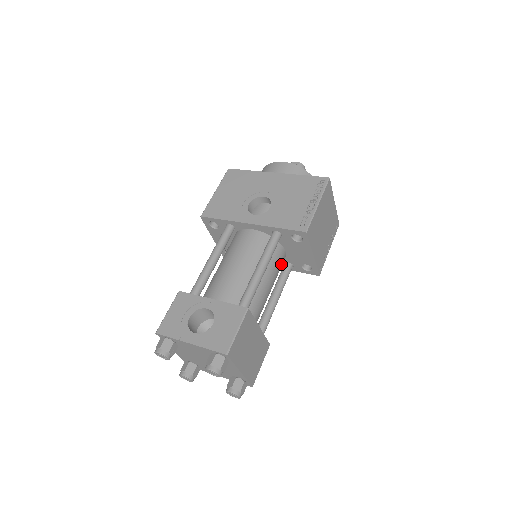
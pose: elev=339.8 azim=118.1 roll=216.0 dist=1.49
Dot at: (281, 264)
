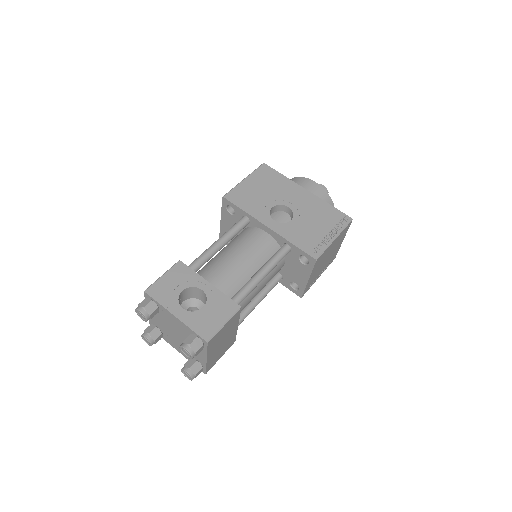
Dot at: occluded
